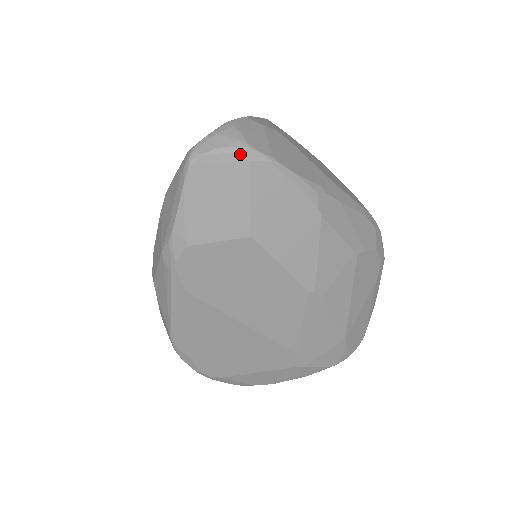
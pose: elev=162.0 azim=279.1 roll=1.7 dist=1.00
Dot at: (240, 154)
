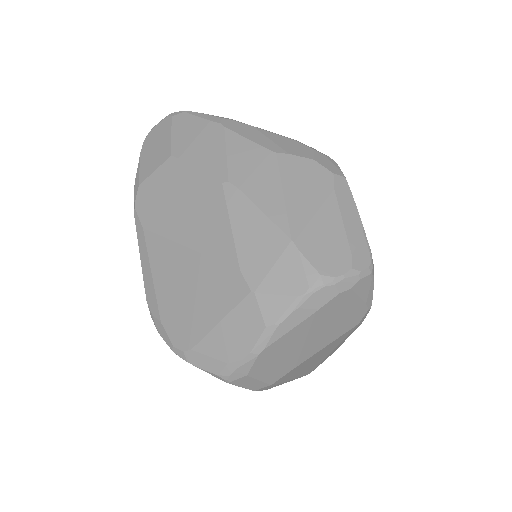
Dot at: (167, 117)
